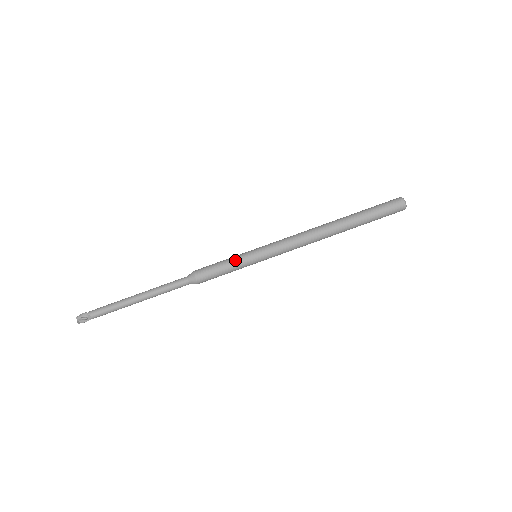
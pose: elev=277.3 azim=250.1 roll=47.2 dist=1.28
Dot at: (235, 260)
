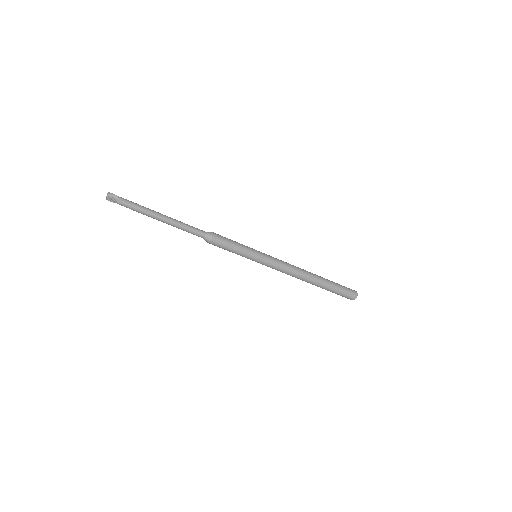
Dot at: (244, 249)
